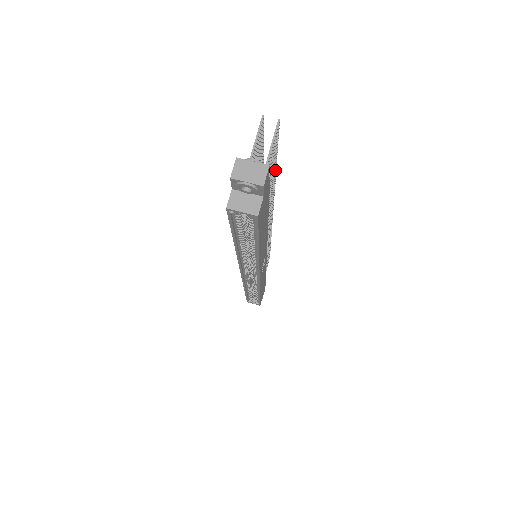
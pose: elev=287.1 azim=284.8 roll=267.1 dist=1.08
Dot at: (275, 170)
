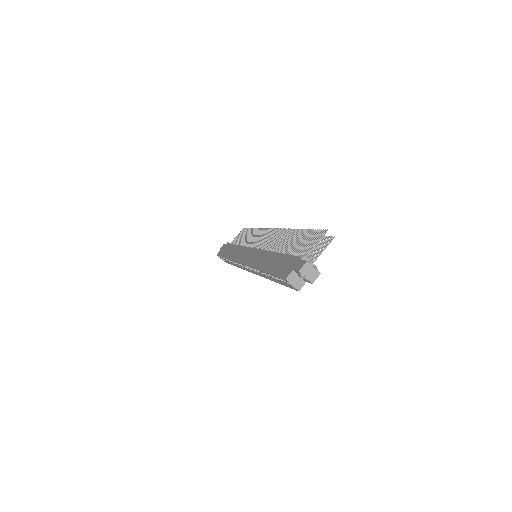
Dot at: occluded
